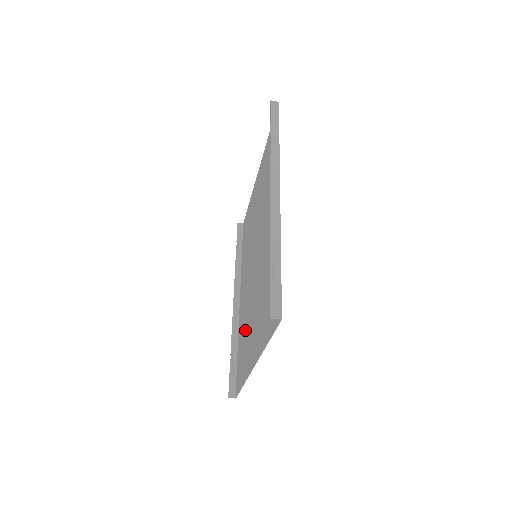
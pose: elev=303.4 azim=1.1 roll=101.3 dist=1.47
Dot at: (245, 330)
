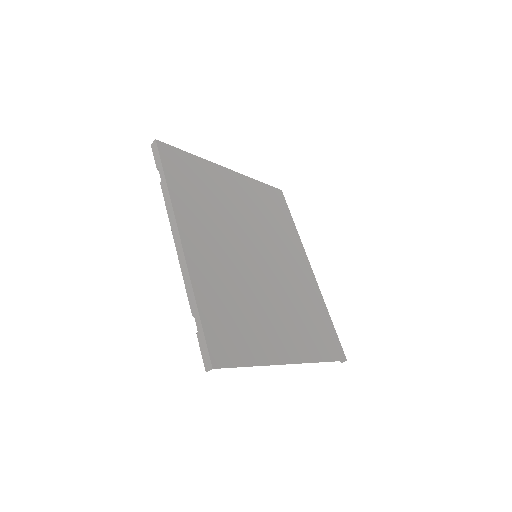
Dot at: (303, 311)
